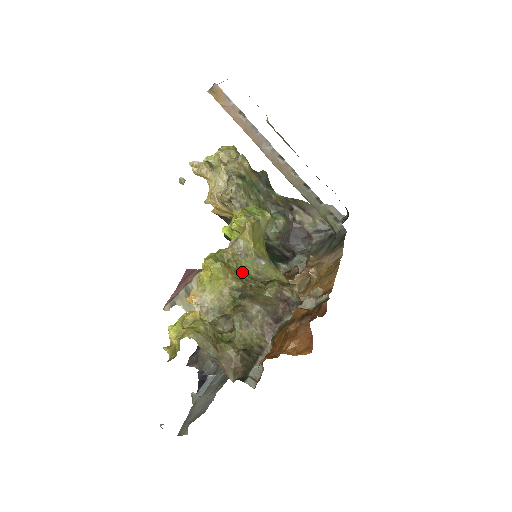
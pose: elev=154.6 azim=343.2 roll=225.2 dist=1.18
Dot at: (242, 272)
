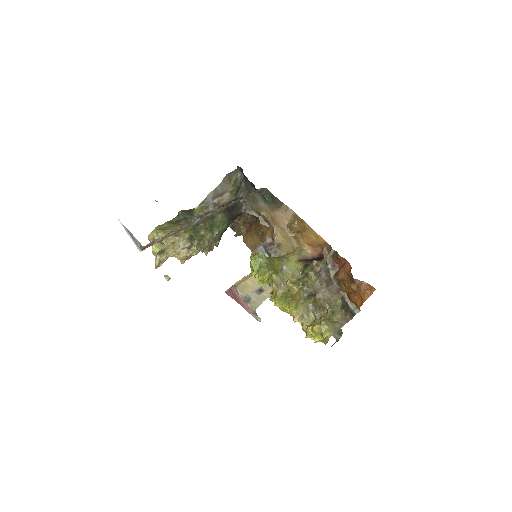
Dot at: occluded
